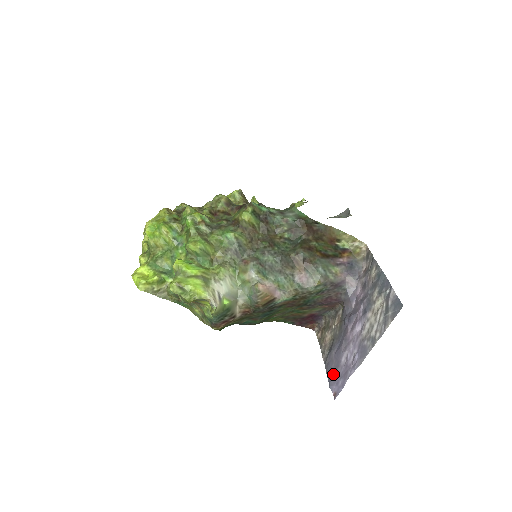
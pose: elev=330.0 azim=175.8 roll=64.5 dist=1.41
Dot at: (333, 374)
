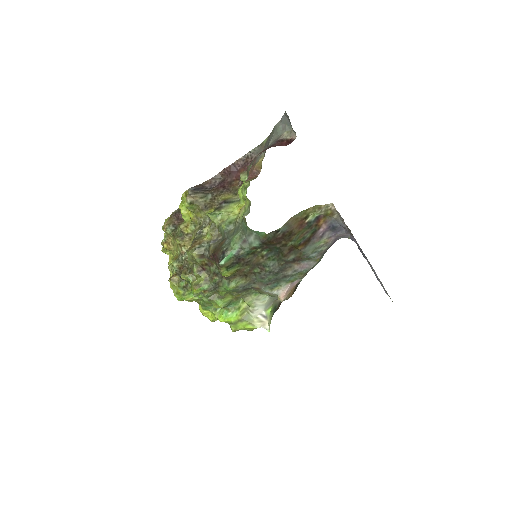
Dot at: occluded
